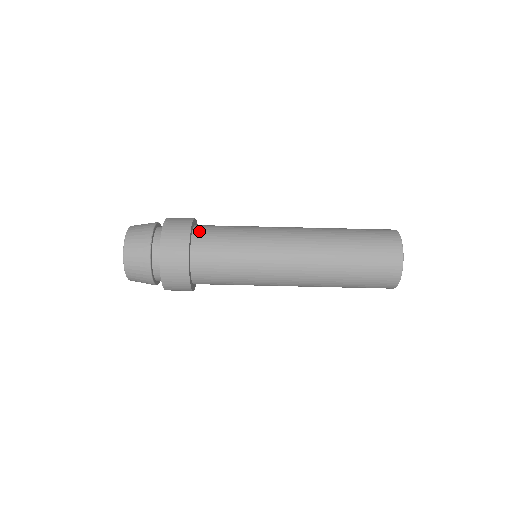
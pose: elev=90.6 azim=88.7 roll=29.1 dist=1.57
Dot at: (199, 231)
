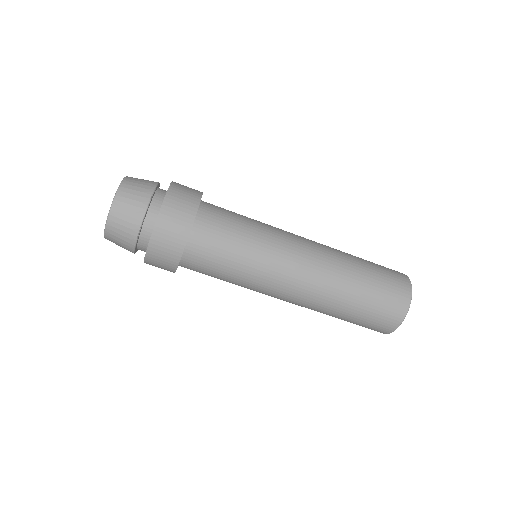
Dot at: (197, 236)
